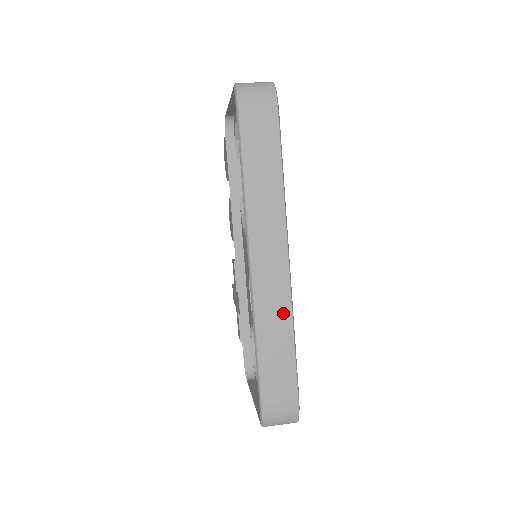
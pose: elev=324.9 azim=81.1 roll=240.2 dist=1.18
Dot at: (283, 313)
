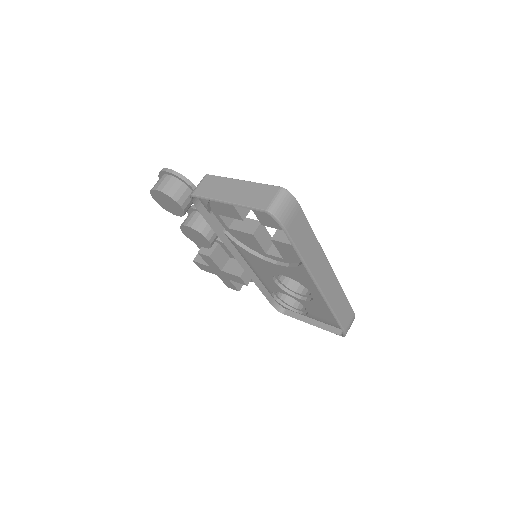
Dot at: (338, 291)
